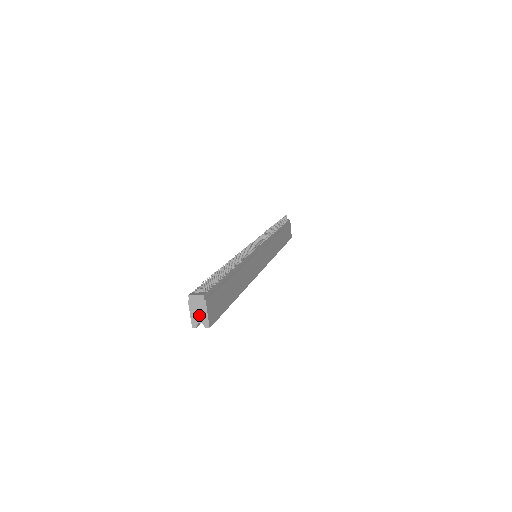
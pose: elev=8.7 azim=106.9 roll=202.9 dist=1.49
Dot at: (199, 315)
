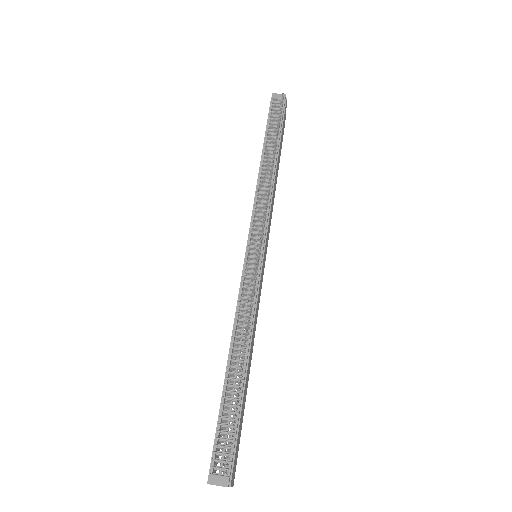
Dot at: occluded
